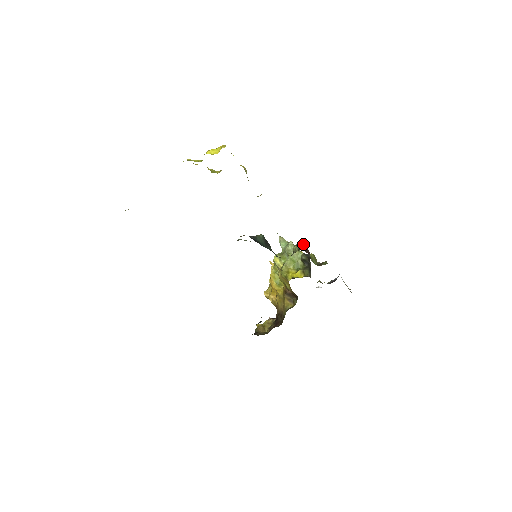
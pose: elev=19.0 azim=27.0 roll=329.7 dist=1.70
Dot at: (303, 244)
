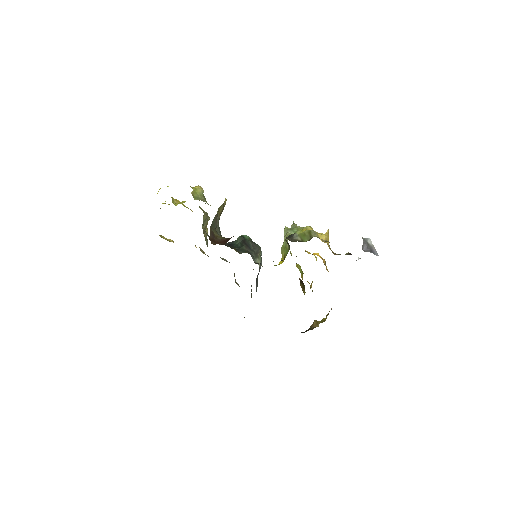
Dot at: occluded
